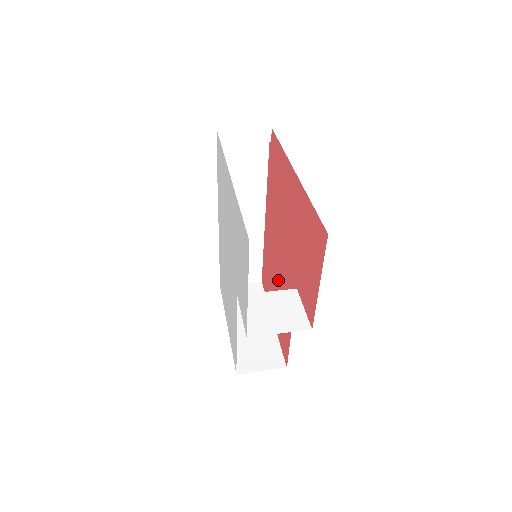
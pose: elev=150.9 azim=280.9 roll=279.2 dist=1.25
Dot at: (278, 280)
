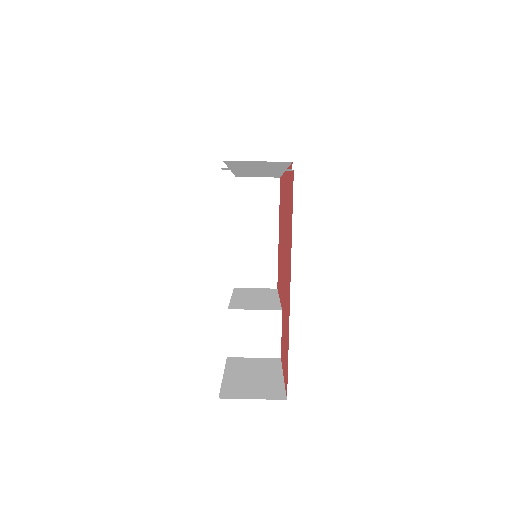
Dot at: (281, 245)
